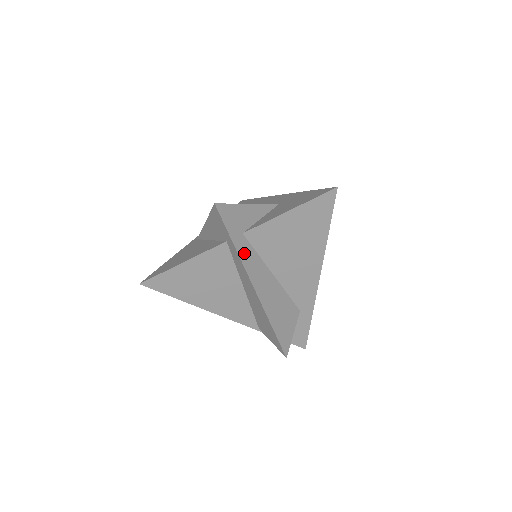
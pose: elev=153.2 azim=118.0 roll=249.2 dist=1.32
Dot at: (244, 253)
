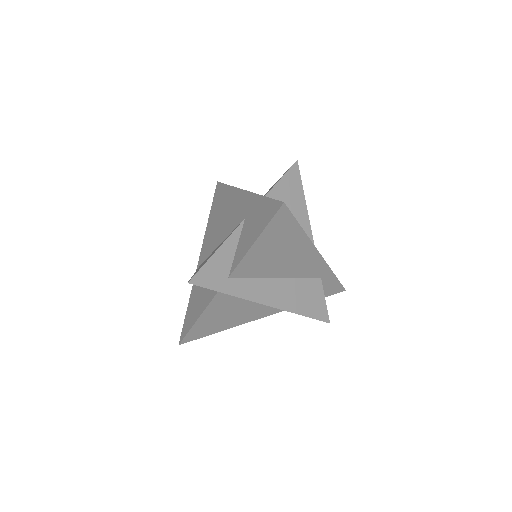
Dot at: (240, 290)
